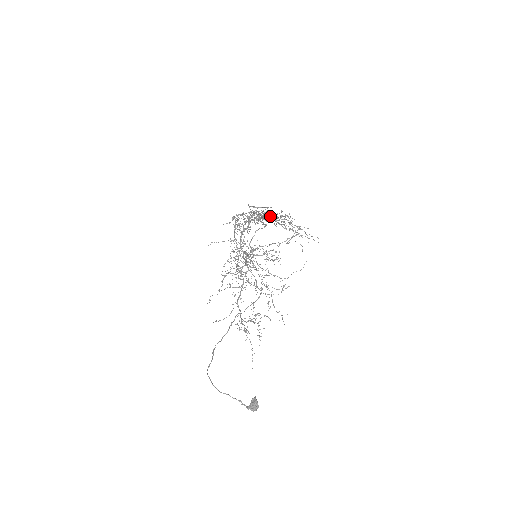
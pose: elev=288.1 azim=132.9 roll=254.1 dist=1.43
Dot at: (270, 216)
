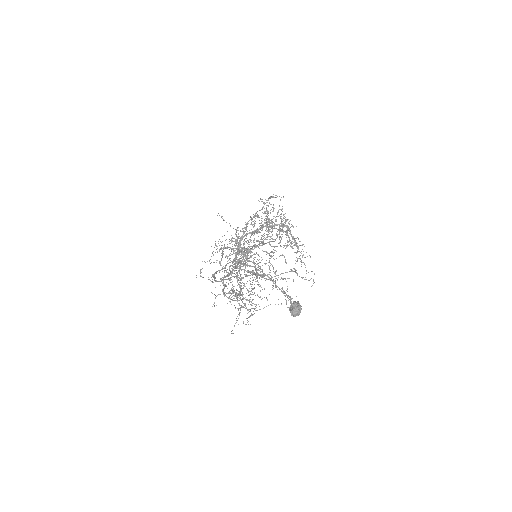
Dot at: (289, 229)
